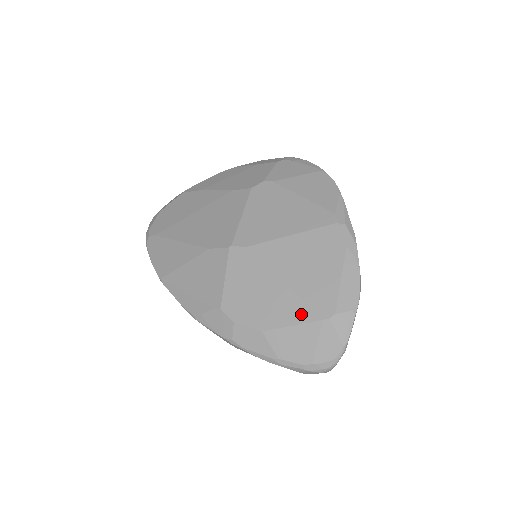
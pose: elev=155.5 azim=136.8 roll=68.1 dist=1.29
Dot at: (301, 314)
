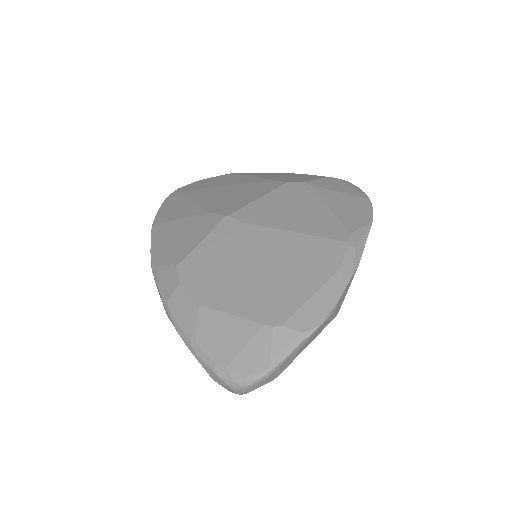
Dot at: (247, 307)
